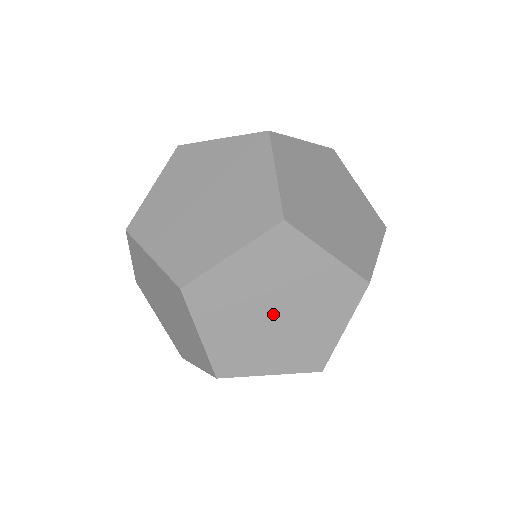
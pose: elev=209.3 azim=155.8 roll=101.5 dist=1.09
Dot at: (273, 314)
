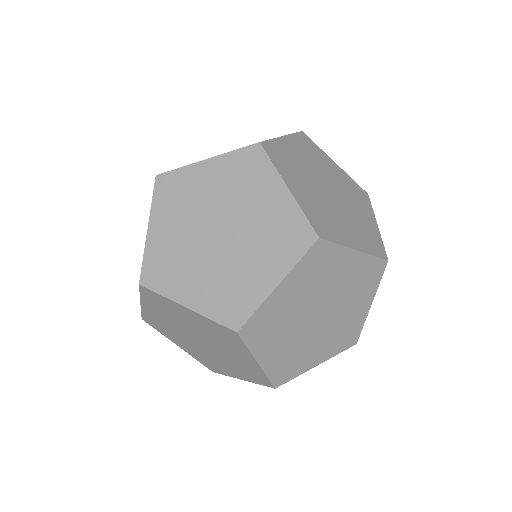
Dot at: (219, 236)
